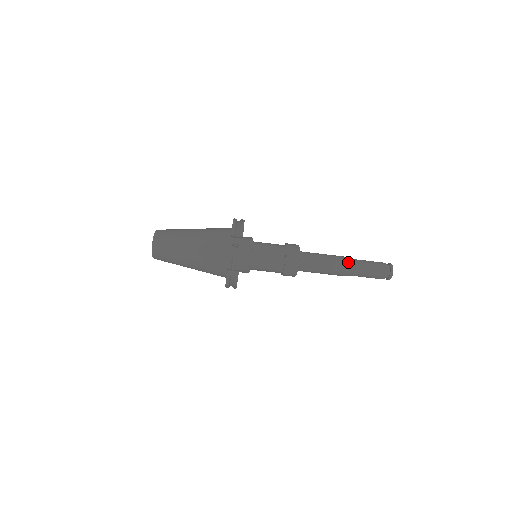
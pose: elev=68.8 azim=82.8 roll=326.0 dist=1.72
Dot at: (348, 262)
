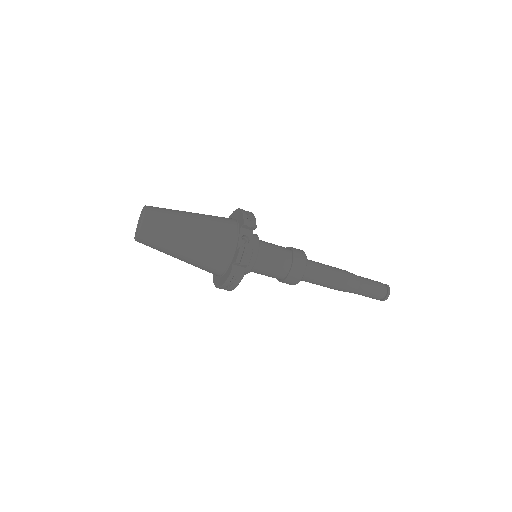
Dot at: (350, 276)
